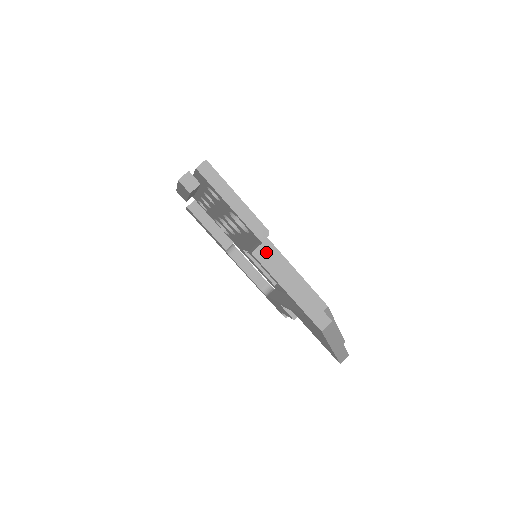
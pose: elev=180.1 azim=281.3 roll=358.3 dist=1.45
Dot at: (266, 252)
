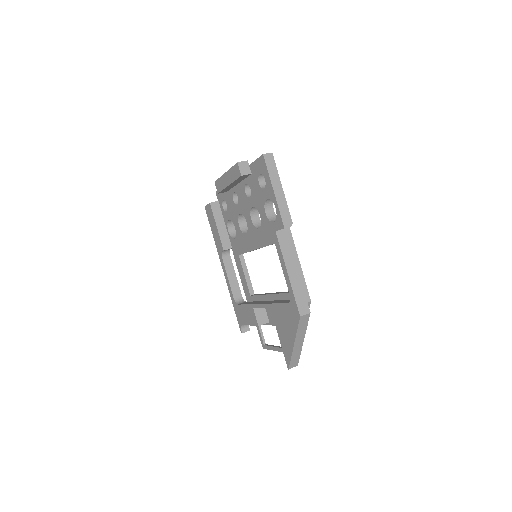
Dot at: (286, 236)
